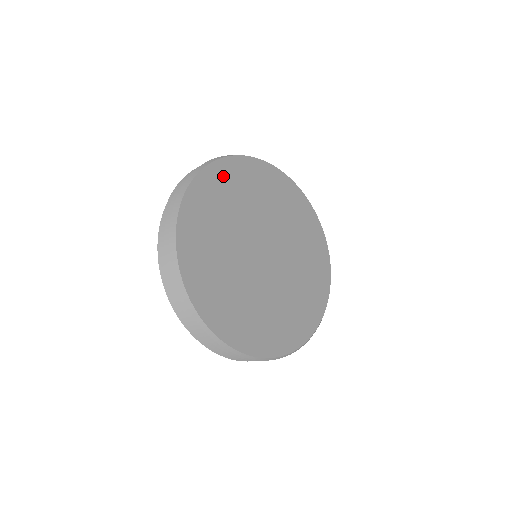
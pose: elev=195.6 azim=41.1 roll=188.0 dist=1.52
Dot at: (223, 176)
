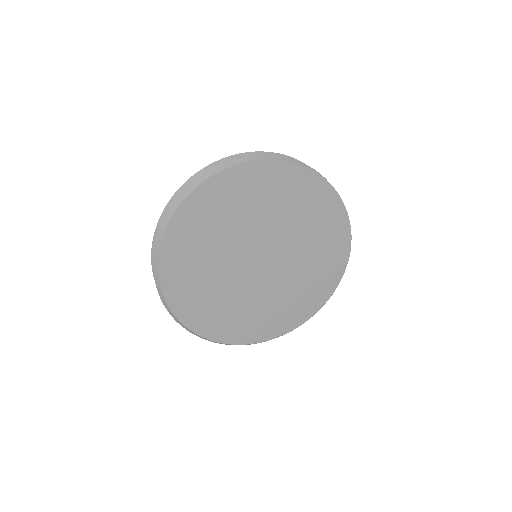
Dot at: (221, 191)
